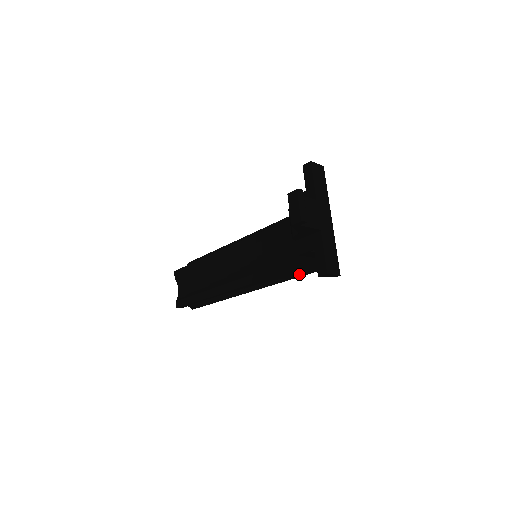
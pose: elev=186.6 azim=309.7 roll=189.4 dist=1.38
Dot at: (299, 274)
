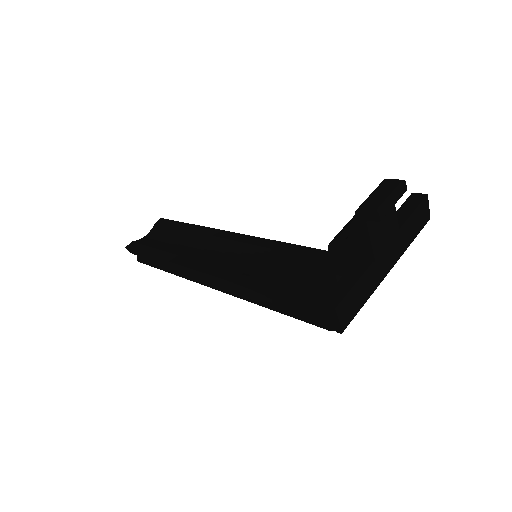
Dot at: (282, 309)
